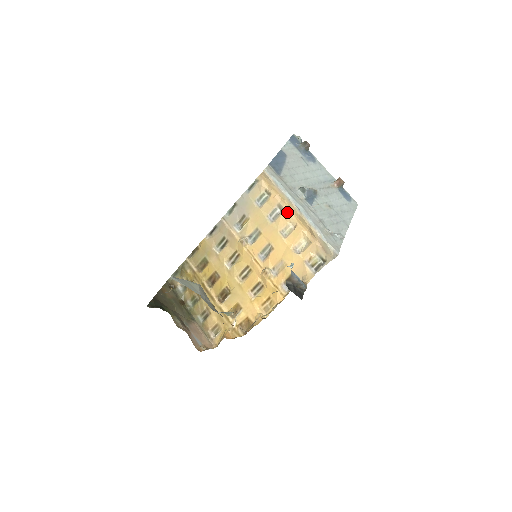
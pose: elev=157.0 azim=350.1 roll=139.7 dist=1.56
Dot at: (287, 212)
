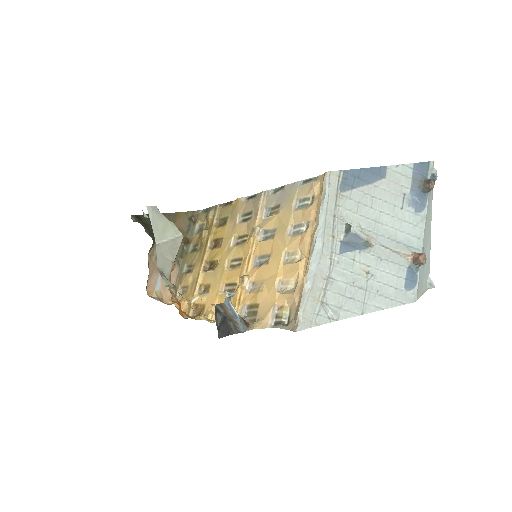
Dot at: (305, 237)
